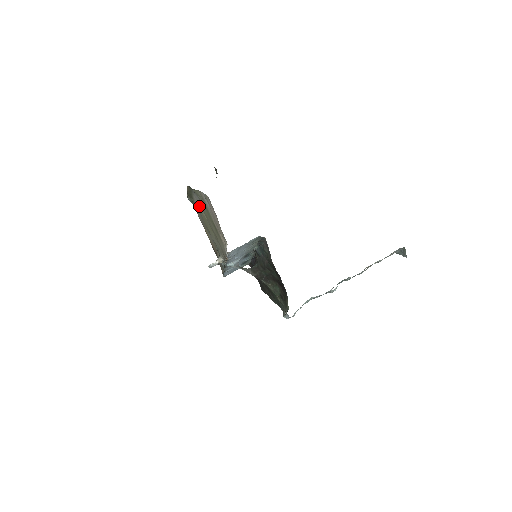
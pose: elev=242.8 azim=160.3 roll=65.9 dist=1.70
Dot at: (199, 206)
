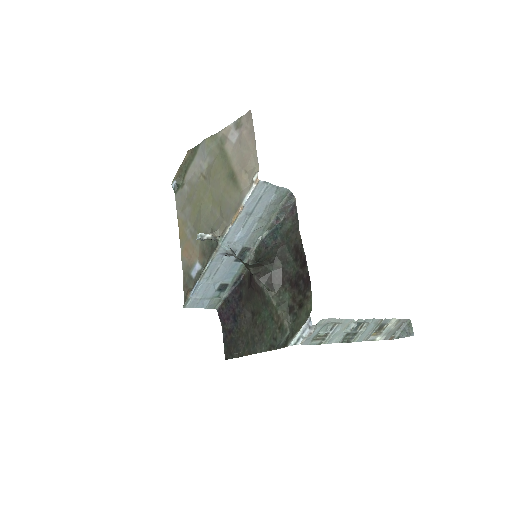
Dot at: (196, 176)
